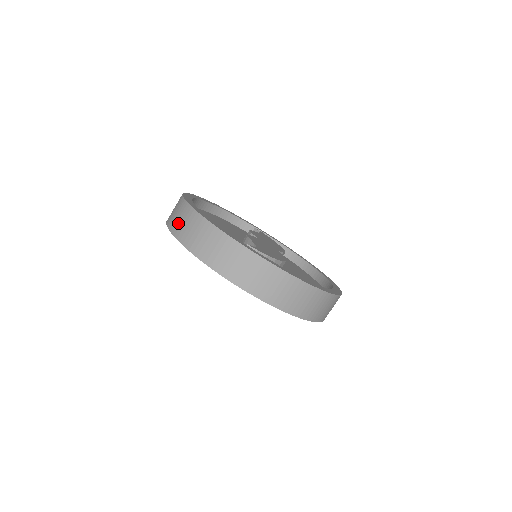
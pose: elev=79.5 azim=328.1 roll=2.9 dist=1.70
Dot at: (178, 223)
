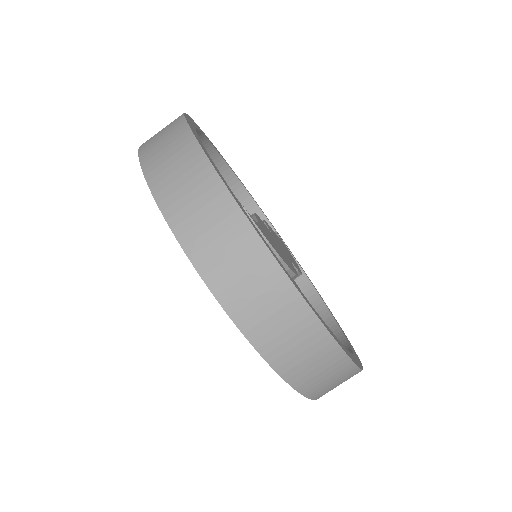
Dot at: (155, 138)
